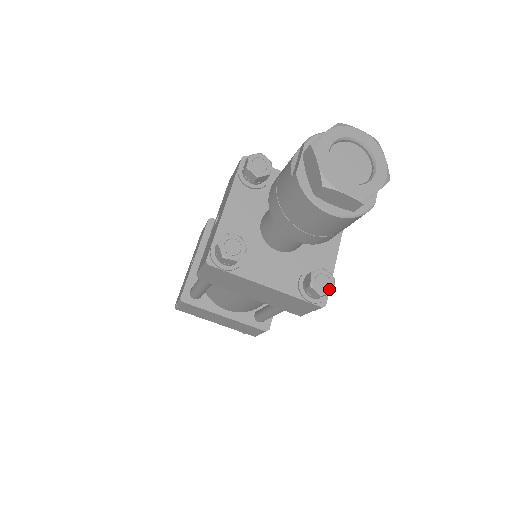
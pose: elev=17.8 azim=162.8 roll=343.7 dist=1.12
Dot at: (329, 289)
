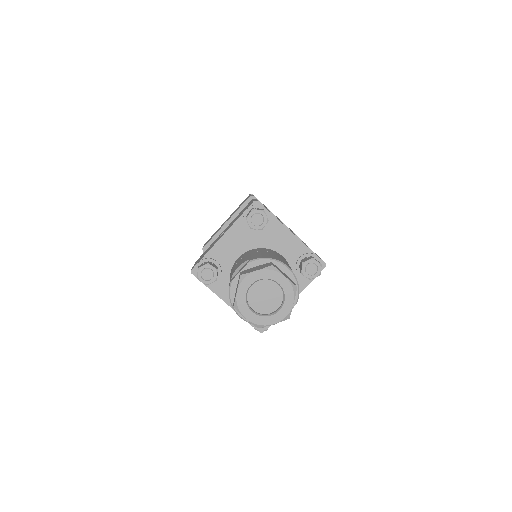
Dot at: (264, 328)
